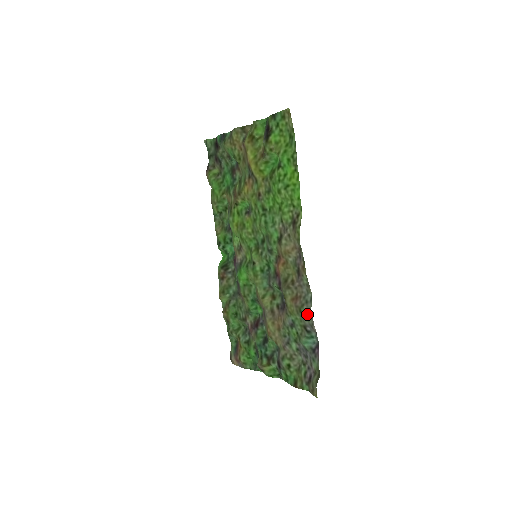
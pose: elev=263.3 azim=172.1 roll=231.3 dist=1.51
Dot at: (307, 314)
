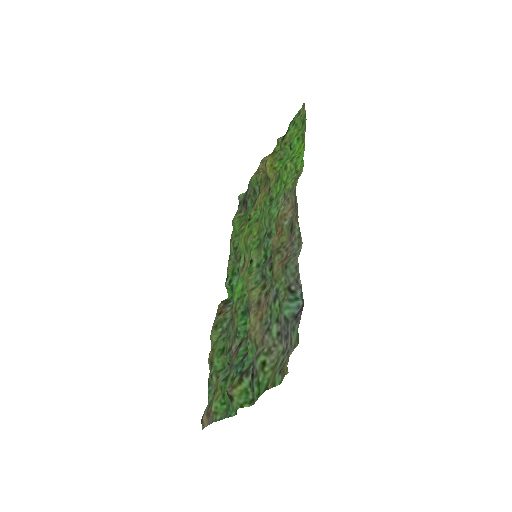
Dot at: (292, 264)
